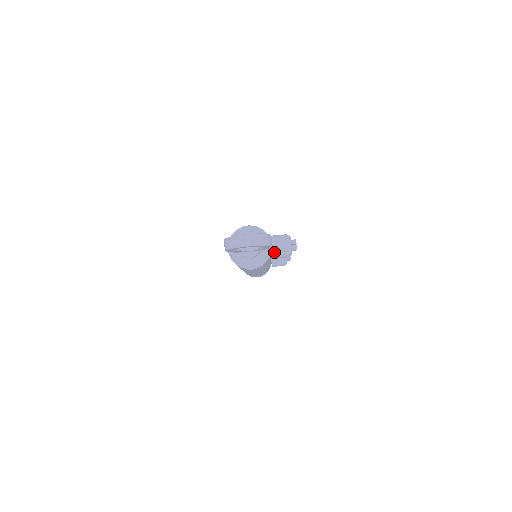
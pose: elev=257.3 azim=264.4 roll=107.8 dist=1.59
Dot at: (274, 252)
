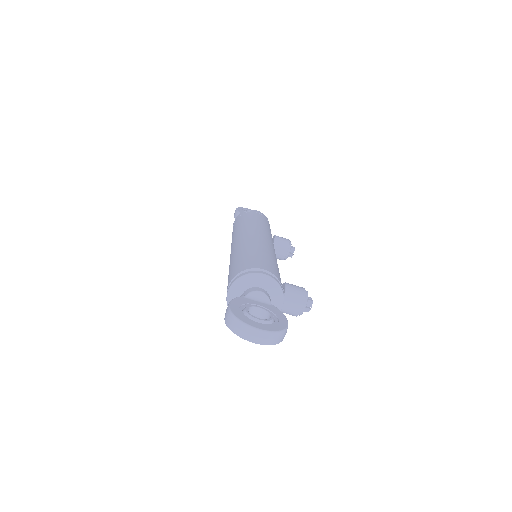
Dot at: occluded
